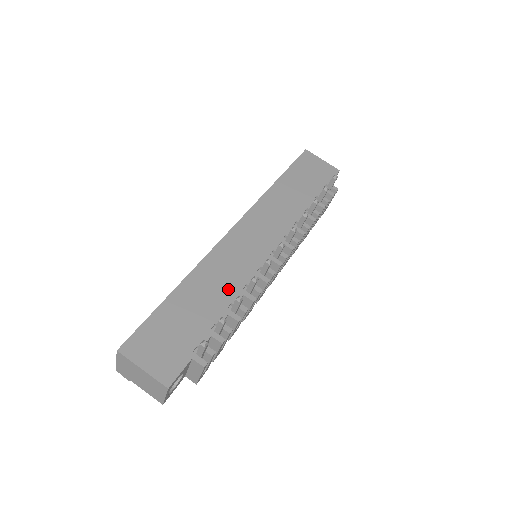
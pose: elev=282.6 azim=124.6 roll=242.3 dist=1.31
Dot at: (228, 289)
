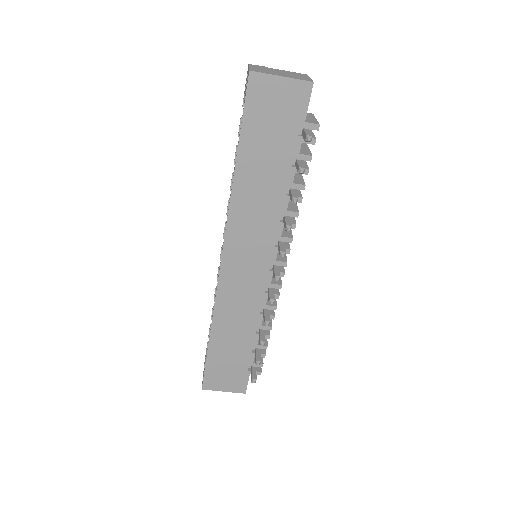
Dot at: (248, 320)
